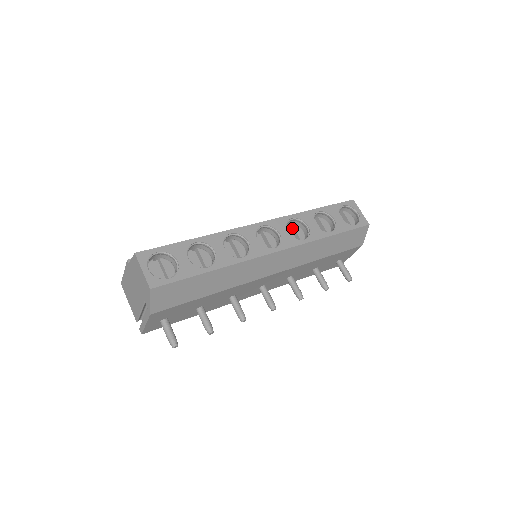
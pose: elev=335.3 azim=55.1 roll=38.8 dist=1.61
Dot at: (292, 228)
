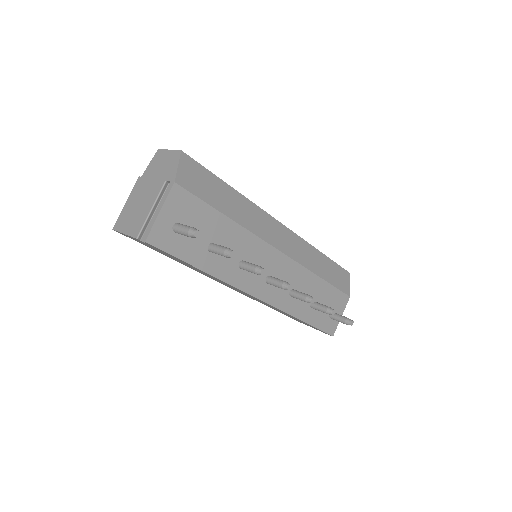
Dot at: occluded
